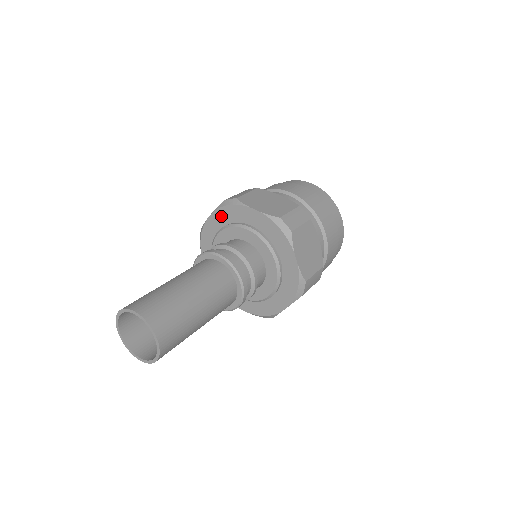
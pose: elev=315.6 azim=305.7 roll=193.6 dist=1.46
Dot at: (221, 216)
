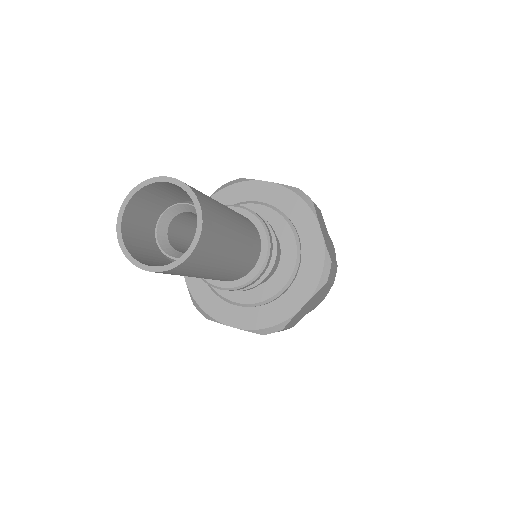
Dot at: (219, 201)
